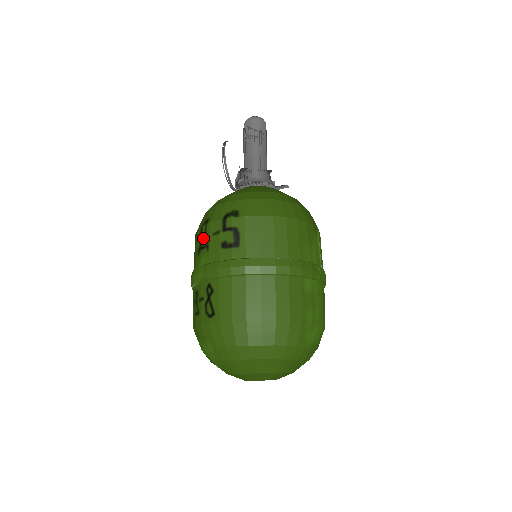
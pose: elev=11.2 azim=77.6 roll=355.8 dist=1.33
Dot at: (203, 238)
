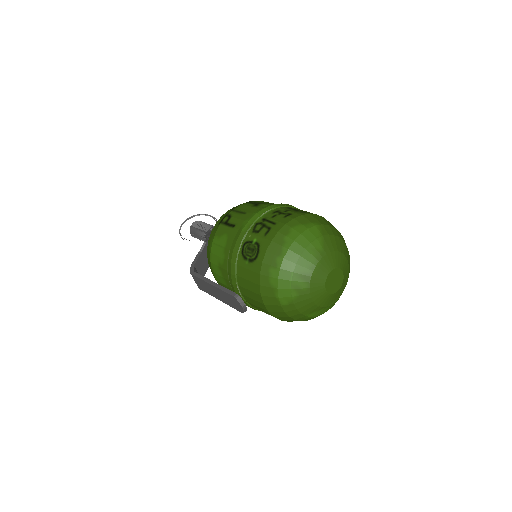
Dot at: (256, 202)
